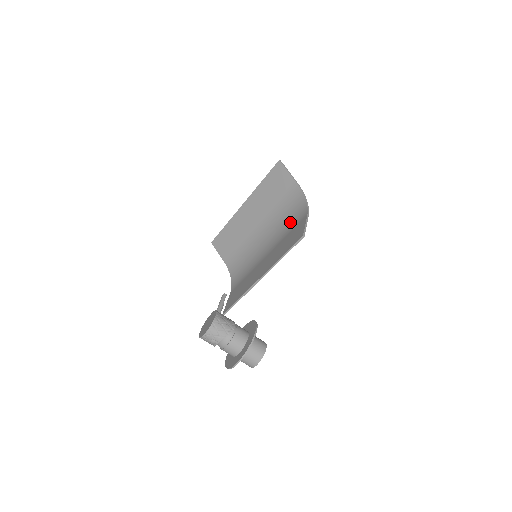
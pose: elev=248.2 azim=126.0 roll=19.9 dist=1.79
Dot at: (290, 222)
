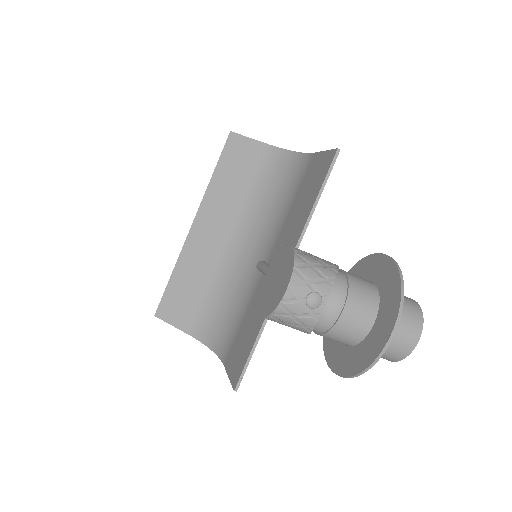
Dot at: (285, 192)
